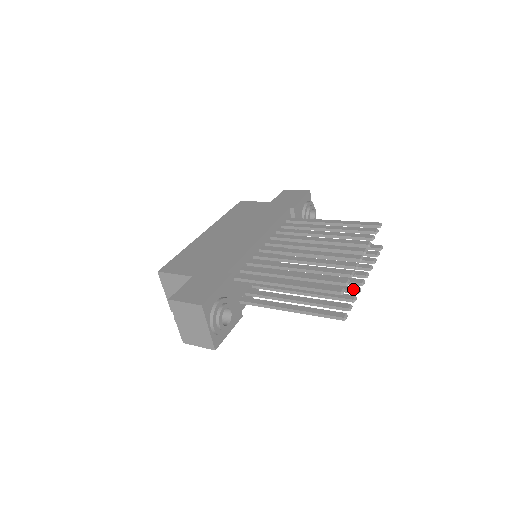
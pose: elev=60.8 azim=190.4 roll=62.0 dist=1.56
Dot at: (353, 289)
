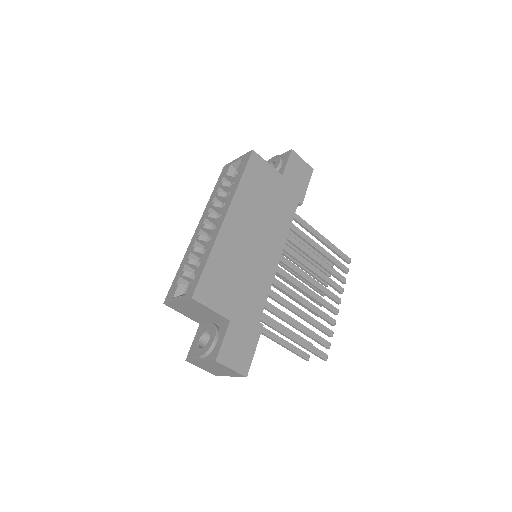
Dot at: occluded
